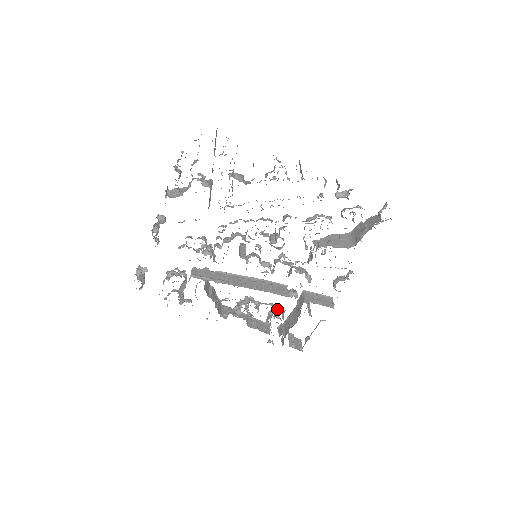
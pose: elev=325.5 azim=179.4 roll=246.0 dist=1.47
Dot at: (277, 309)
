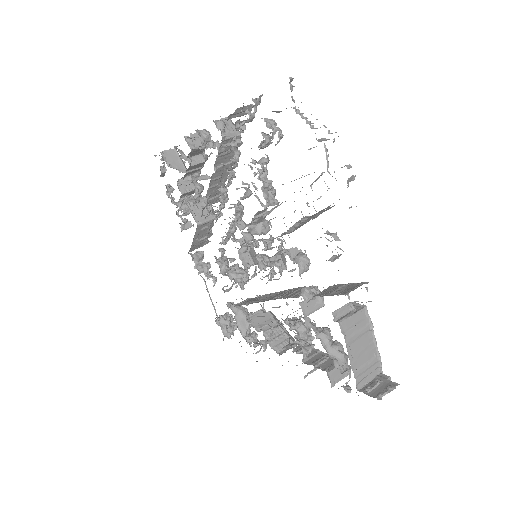
Dot at: occluded
